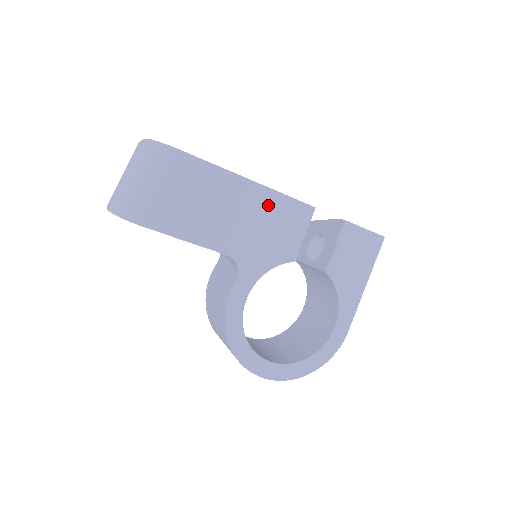
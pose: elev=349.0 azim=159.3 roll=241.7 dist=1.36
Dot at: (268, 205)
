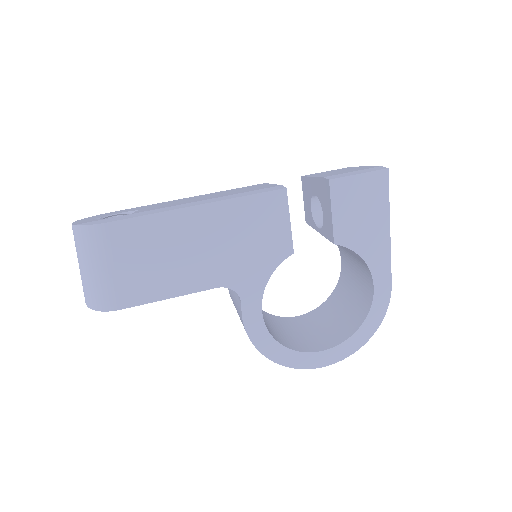
Dot at: (231, 218)
